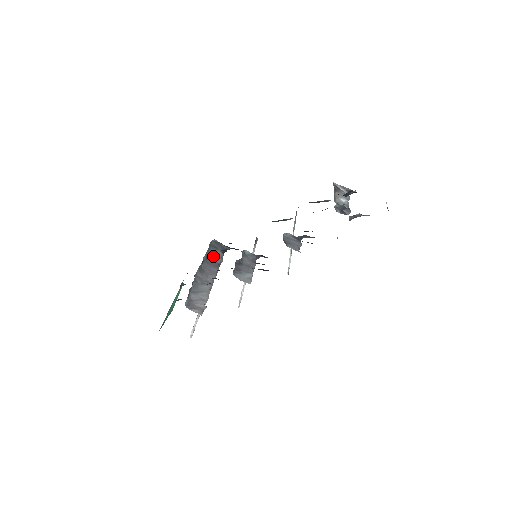
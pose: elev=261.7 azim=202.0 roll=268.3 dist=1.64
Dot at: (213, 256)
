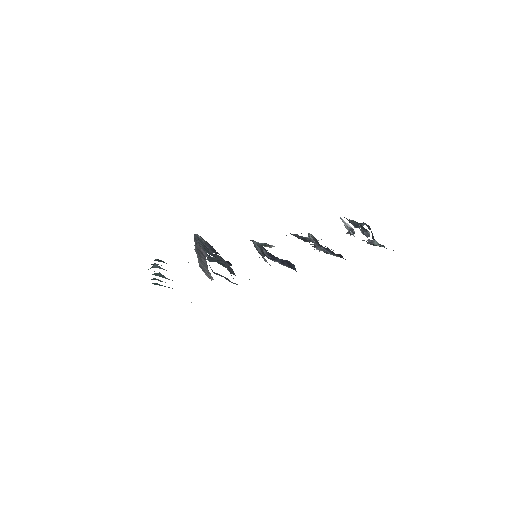
Dot at: (199, 247)
